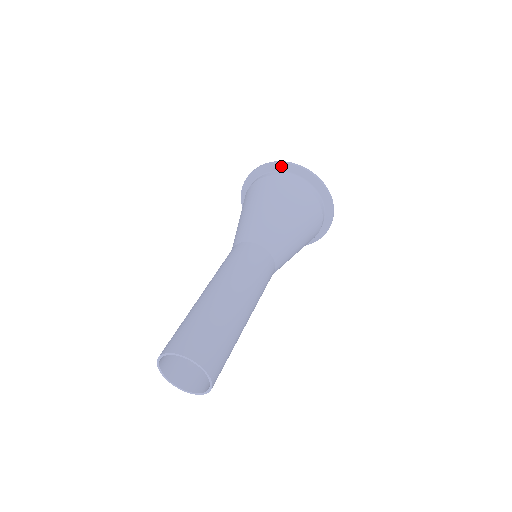
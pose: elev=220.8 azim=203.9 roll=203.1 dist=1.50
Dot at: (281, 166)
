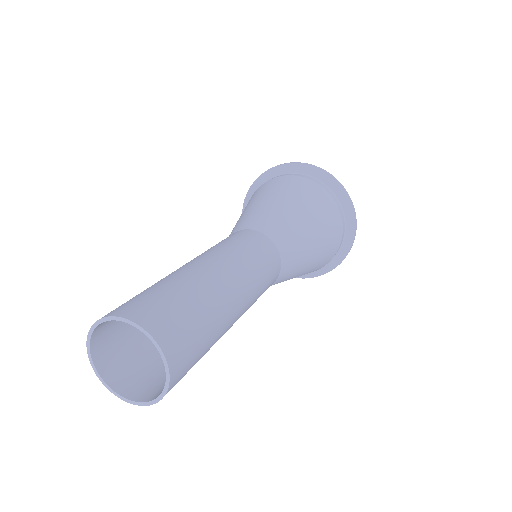
Dot at: (334, 183)
